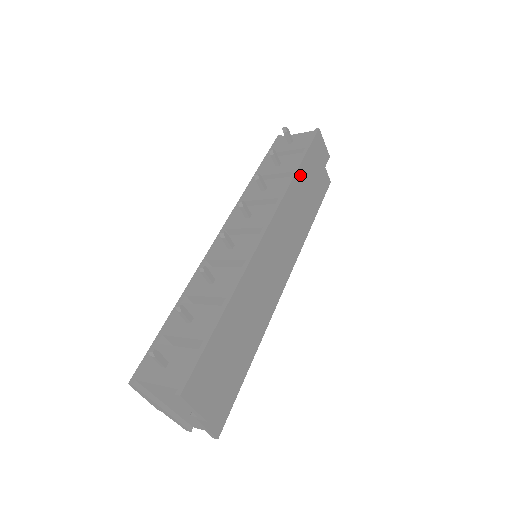
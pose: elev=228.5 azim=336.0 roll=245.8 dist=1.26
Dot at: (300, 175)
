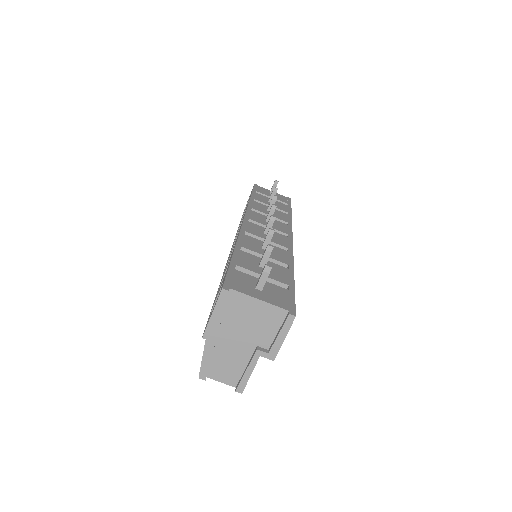
Dot at: occluded
